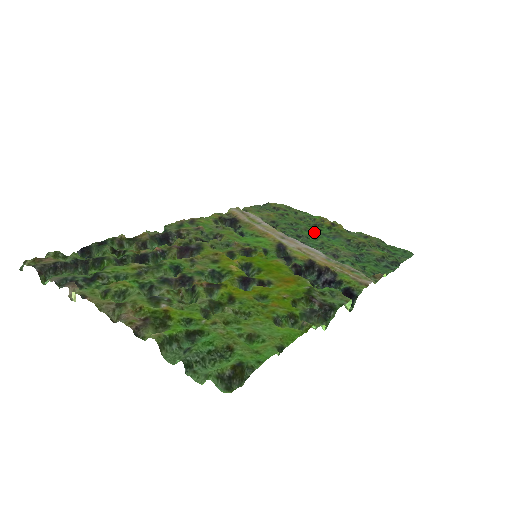
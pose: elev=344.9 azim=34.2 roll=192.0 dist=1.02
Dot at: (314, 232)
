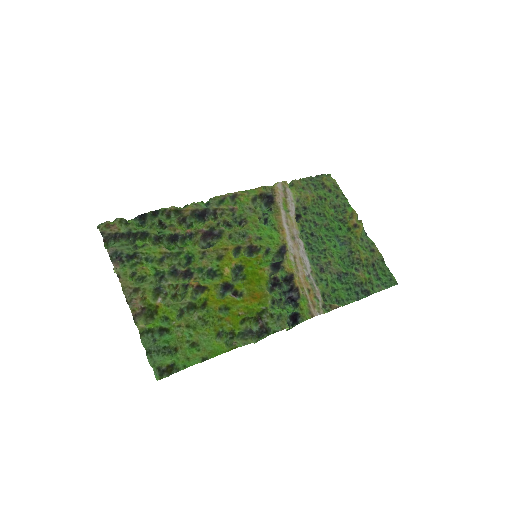
Dot at: (331, 231)
